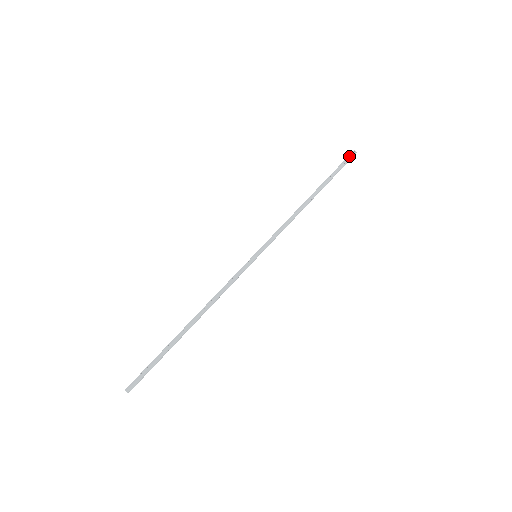
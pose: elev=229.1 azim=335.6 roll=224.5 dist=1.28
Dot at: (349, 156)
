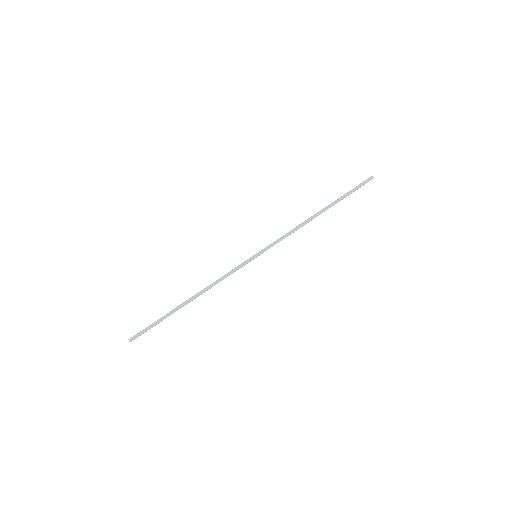
Dot at: (366, 181)
